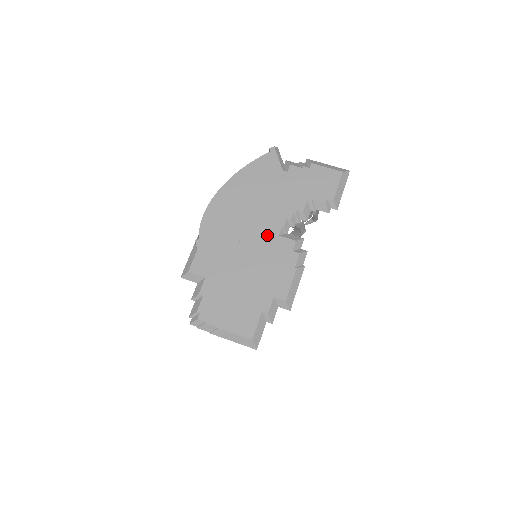
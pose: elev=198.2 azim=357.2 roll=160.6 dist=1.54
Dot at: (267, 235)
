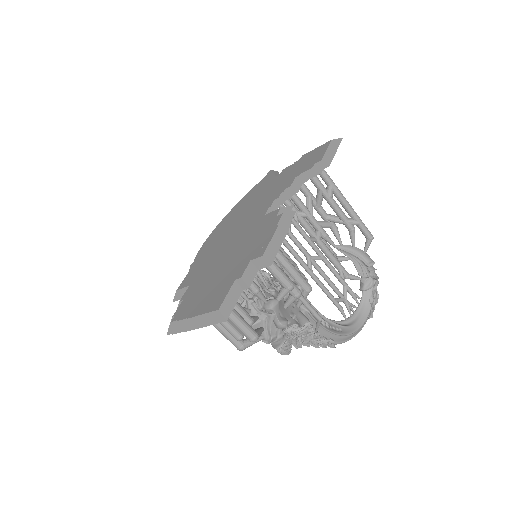
Dot at: (253, 222)
